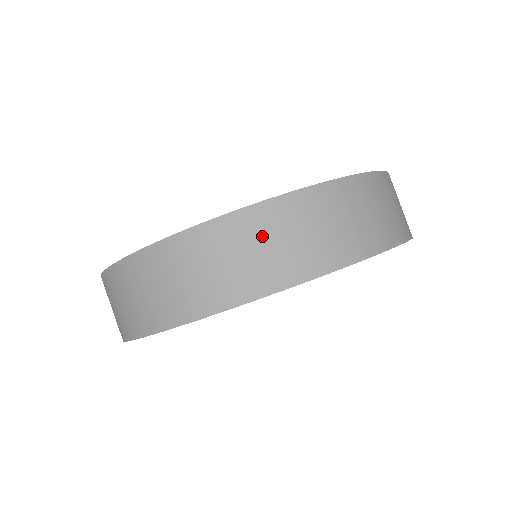
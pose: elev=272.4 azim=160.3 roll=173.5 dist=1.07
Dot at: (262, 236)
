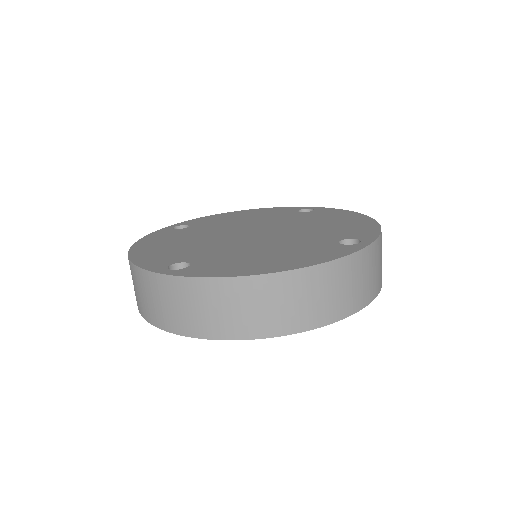
Dot at: (367, 268)
